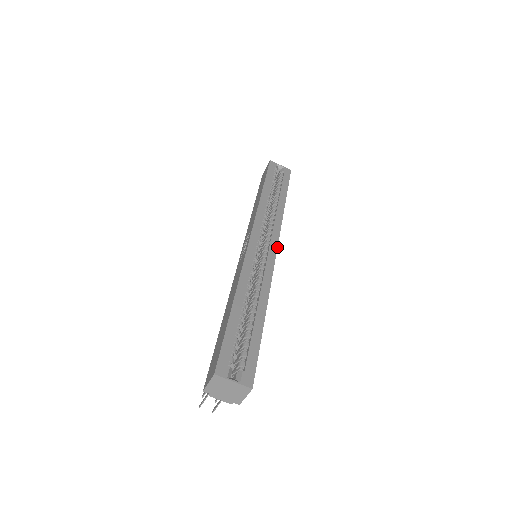
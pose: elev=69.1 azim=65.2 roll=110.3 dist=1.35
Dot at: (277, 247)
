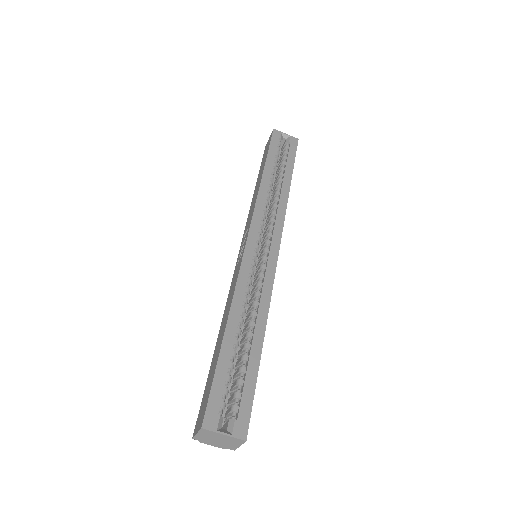
Dot at: (279, 247)
